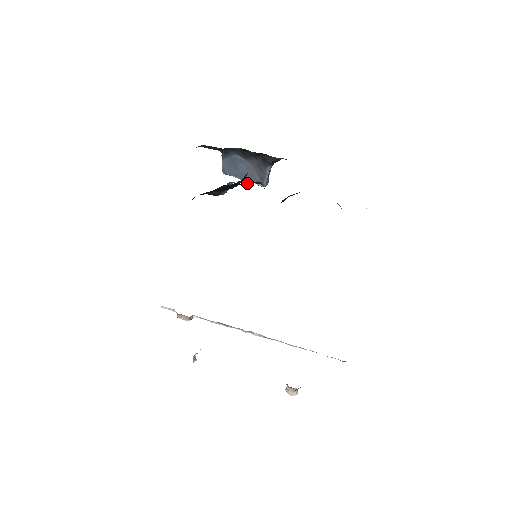
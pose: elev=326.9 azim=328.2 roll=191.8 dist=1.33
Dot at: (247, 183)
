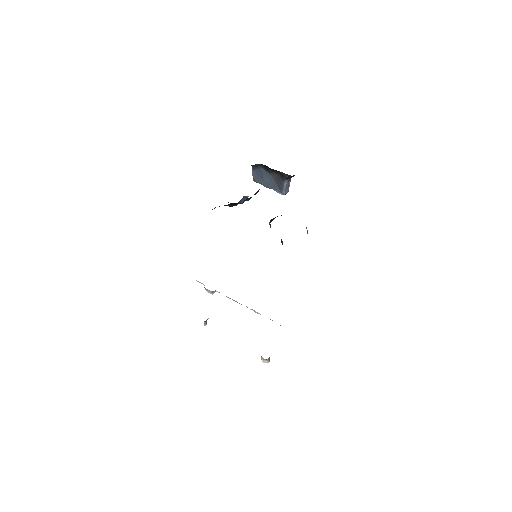
Dot at: occluded
